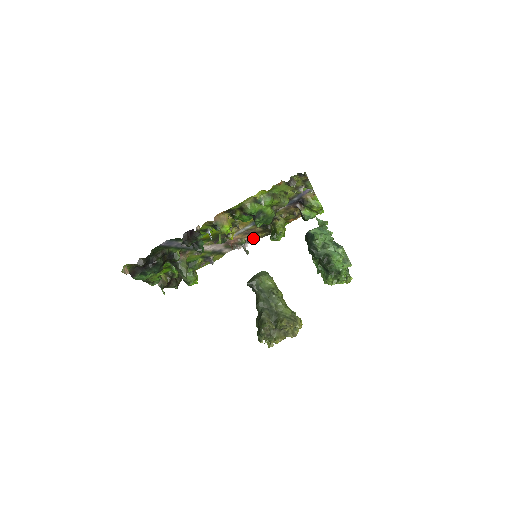
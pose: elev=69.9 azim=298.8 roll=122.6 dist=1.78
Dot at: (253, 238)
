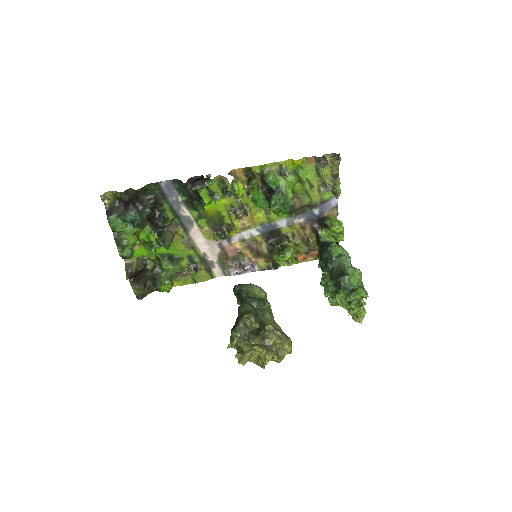
Dot at: (253, 263)
